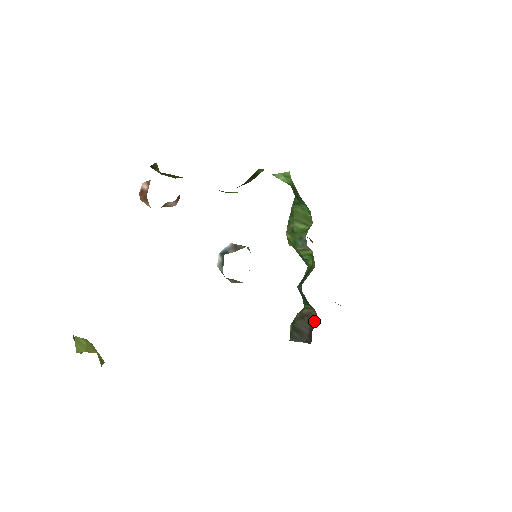
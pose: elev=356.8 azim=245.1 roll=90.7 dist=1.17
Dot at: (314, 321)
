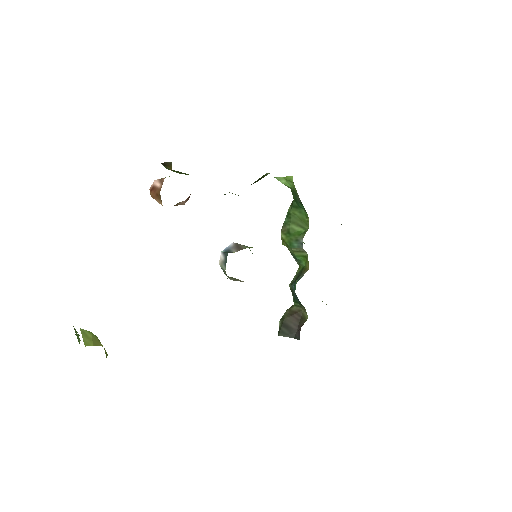
Dot at: (303, 319)
